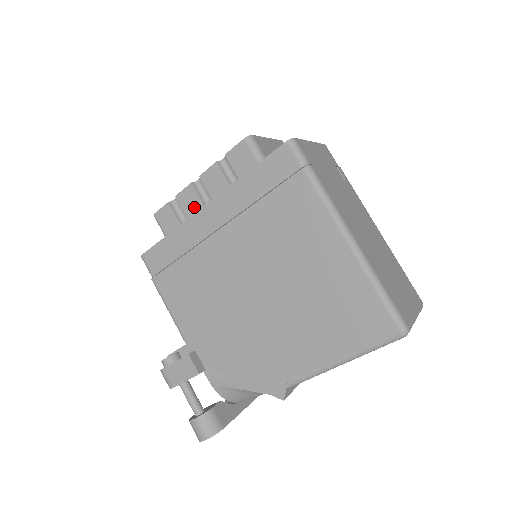
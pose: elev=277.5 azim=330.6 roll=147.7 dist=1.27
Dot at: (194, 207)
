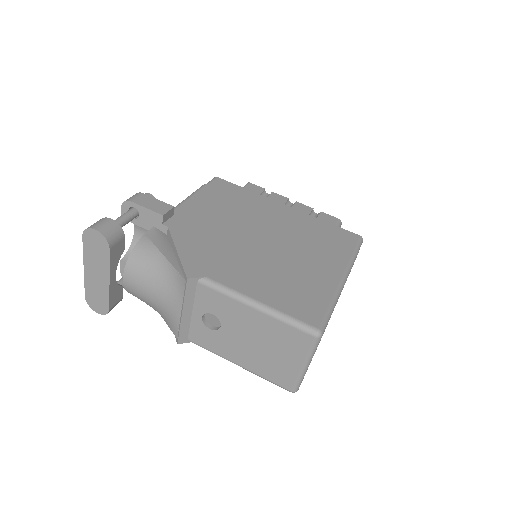
Dot at: occluded
